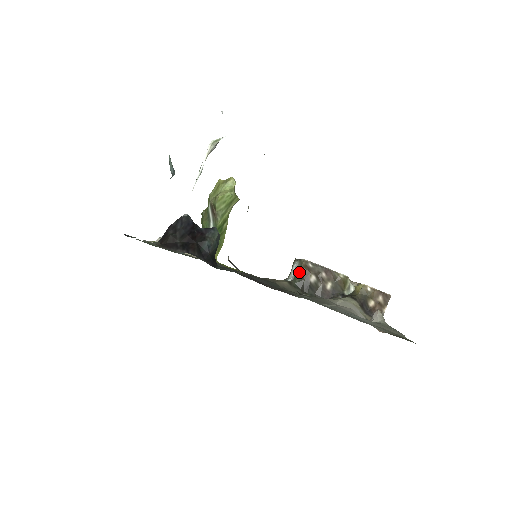
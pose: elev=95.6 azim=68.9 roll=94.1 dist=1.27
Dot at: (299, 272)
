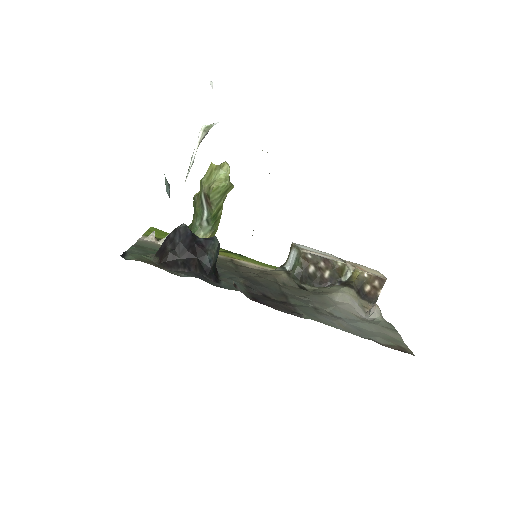
Dot at: (298, 263)
